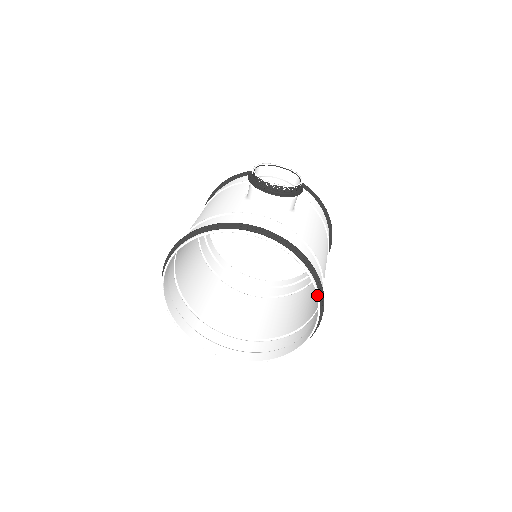
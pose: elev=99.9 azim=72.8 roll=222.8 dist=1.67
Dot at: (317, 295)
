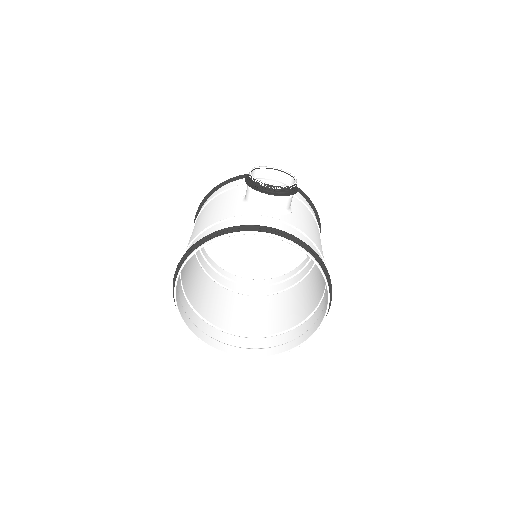
Dot at: (326, 284)
